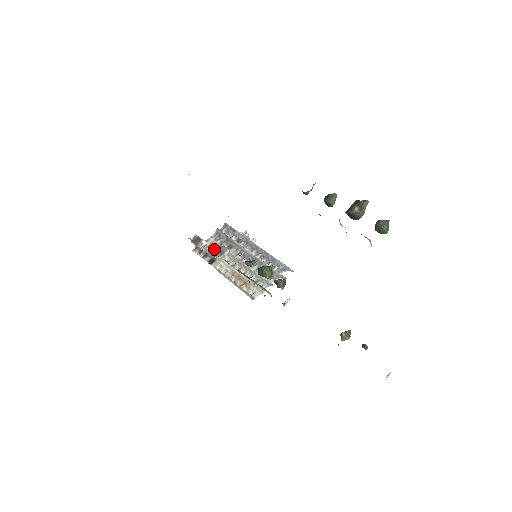
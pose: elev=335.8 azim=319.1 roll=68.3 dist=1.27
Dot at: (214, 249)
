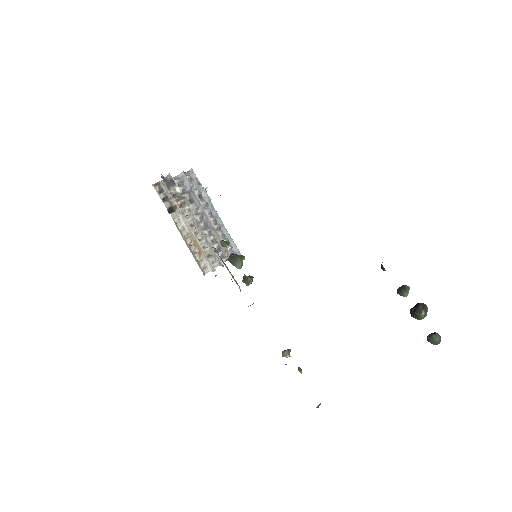
Dot at: (175, 195)
